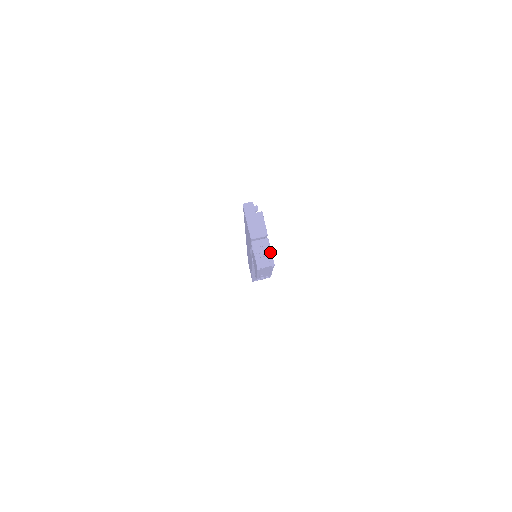
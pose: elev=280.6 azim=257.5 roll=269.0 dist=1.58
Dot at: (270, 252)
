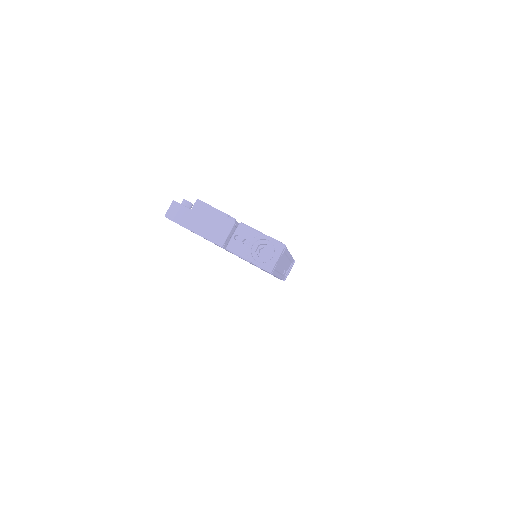
Dot at: (262, 236)
